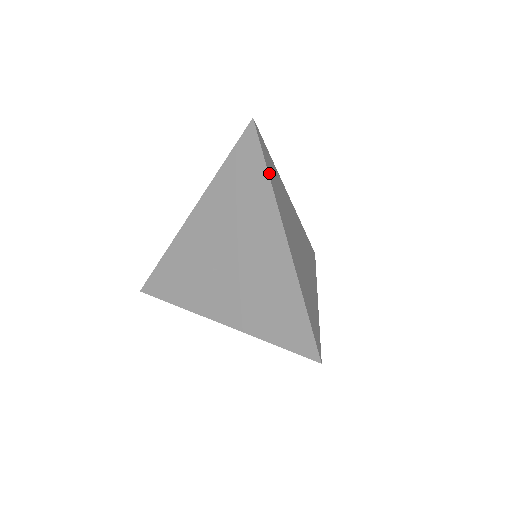
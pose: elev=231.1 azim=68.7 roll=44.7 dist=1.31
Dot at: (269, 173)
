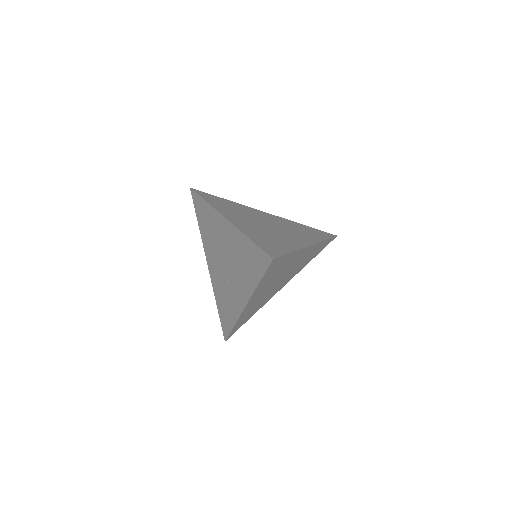
Dot at: (208, 201)
